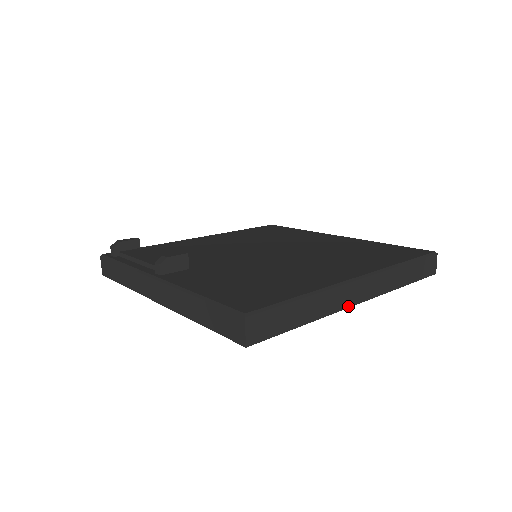
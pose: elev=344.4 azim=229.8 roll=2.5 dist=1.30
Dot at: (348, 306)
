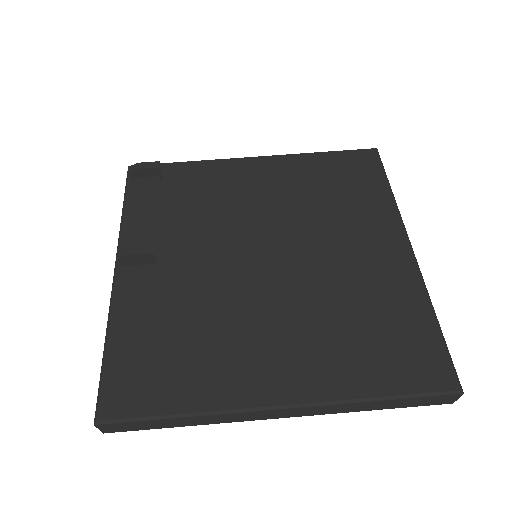
Dot at: (257, 419)
